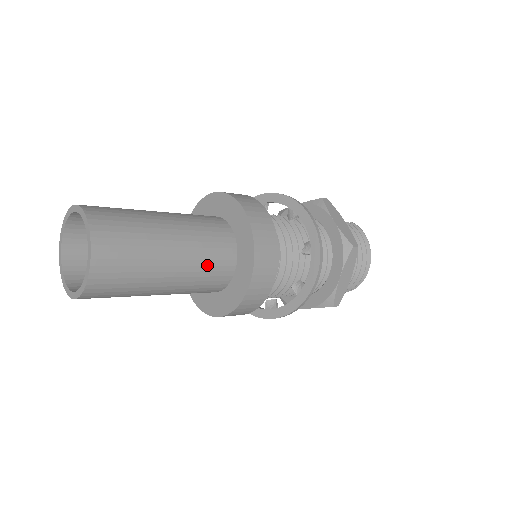
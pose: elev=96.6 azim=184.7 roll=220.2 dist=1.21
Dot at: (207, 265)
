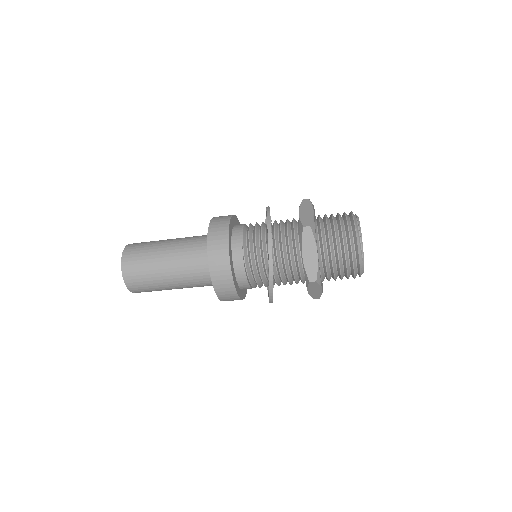
Dot at: (190, 262)
